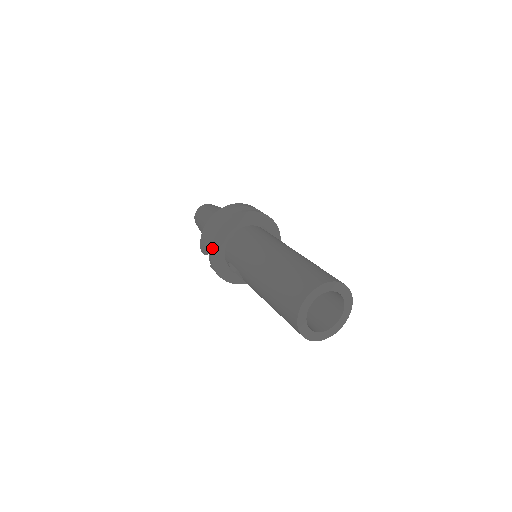
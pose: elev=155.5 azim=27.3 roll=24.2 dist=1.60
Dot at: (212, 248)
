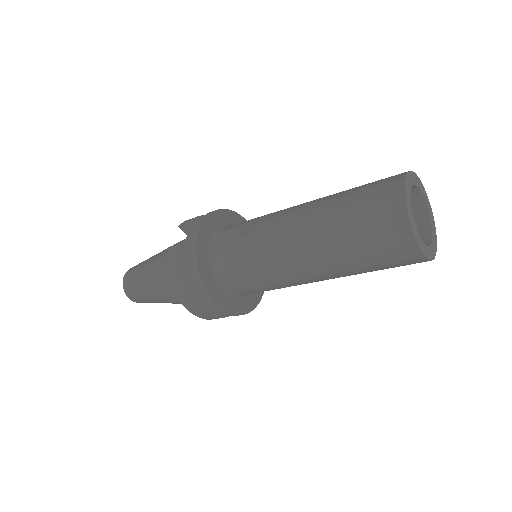
Dot at: (218, 211)
